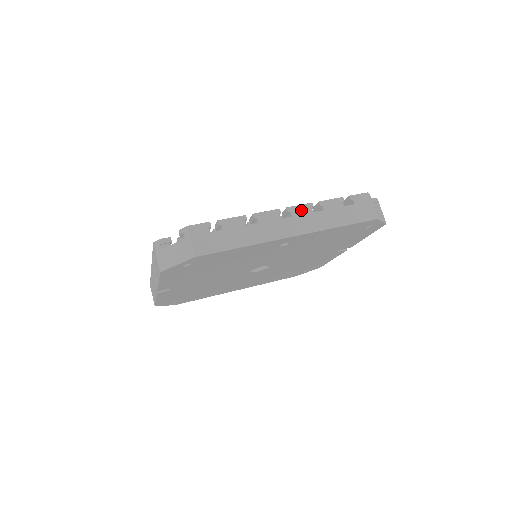
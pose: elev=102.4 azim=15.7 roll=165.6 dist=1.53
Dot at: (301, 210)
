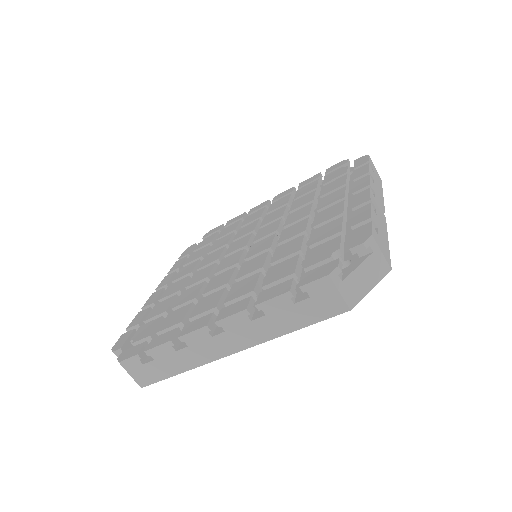
Dot at: (234, 322)
